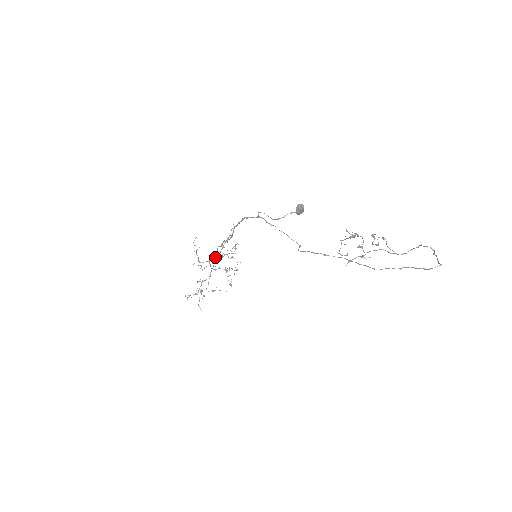
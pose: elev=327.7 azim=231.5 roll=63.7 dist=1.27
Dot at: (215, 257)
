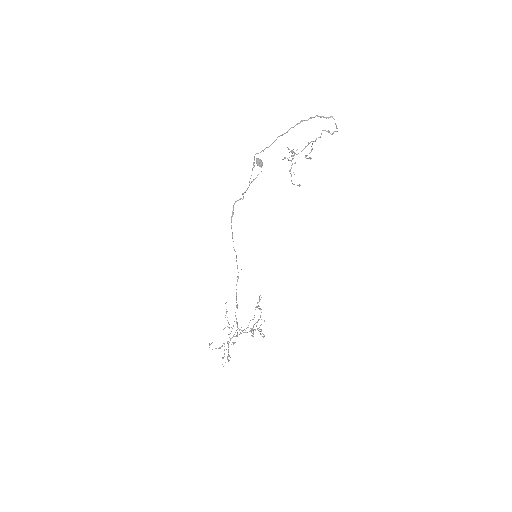
Dot at: occluded
